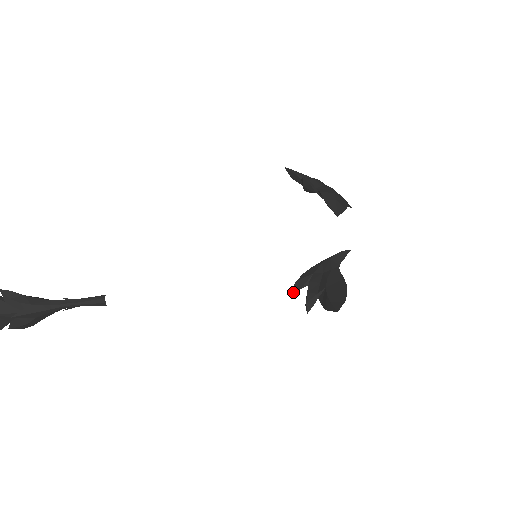
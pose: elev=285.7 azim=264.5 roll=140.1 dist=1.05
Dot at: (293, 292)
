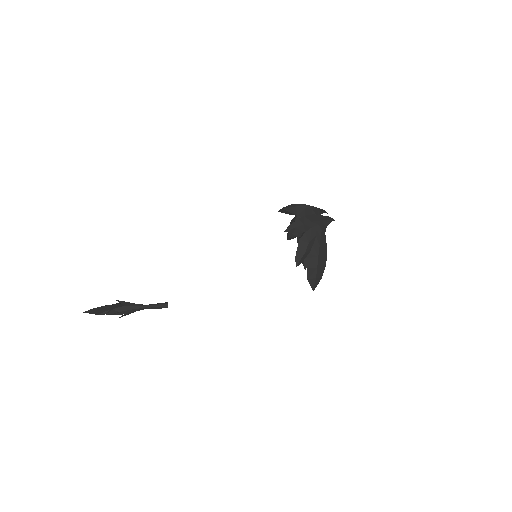
Dot at: occluded
